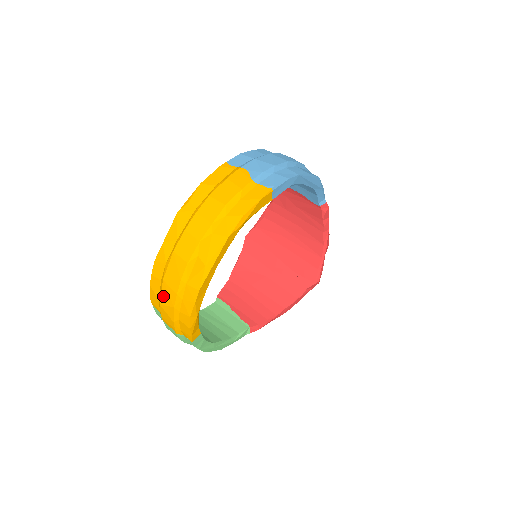
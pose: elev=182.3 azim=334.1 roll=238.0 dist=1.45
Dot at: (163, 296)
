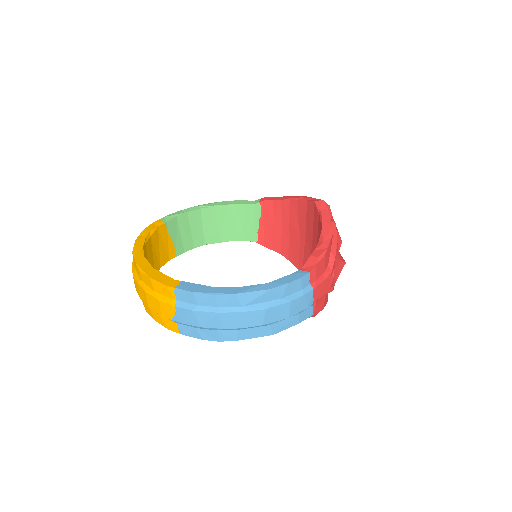
Dot at: occluded
